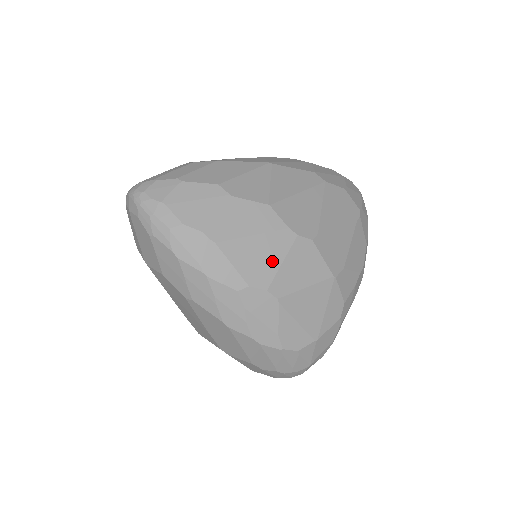
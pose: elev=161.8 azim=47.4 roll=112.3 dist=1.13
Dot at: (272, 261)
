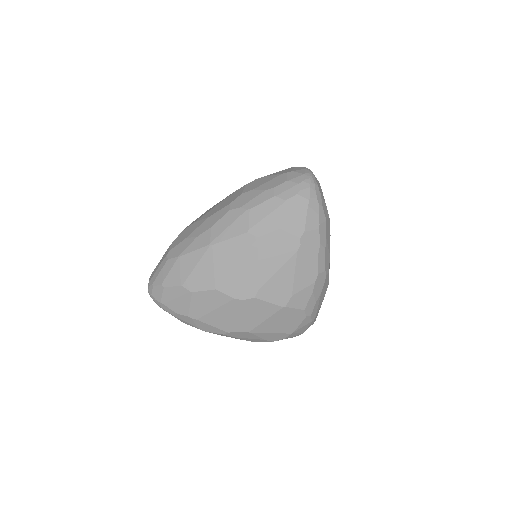
Dot at: (234, 318)
